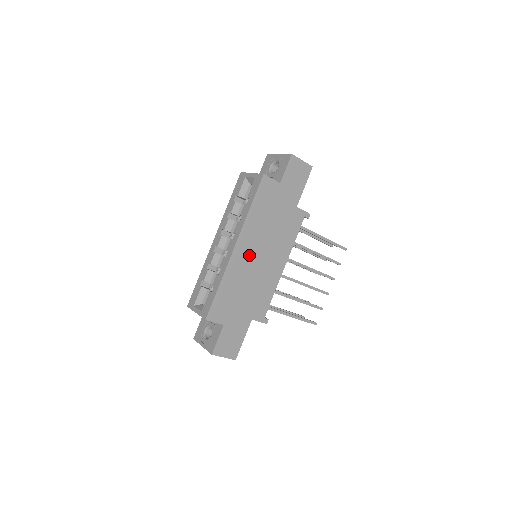
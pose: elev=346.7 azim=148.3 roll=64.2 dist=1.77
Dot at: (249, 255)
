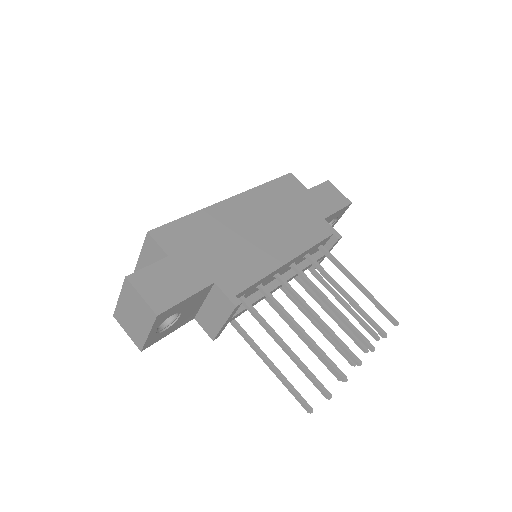
Dot at: (245, 217)
